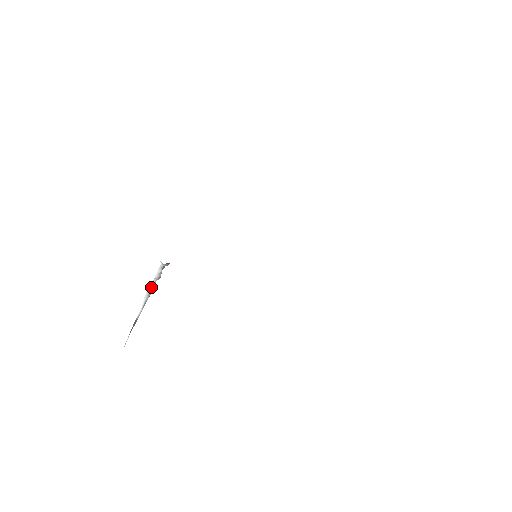
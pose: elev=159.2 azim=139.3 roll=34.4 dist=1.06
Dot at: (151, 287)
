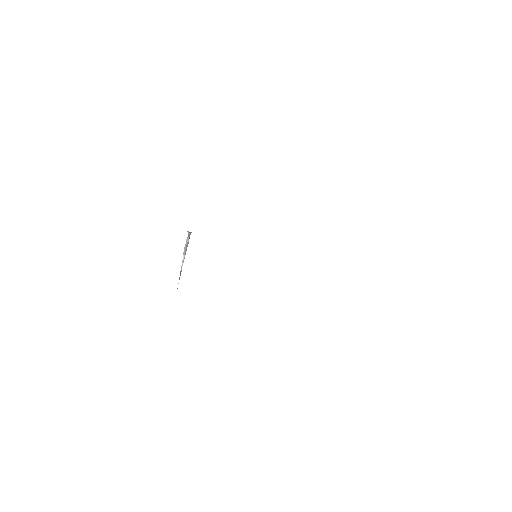
Dot at: (185, 248)
